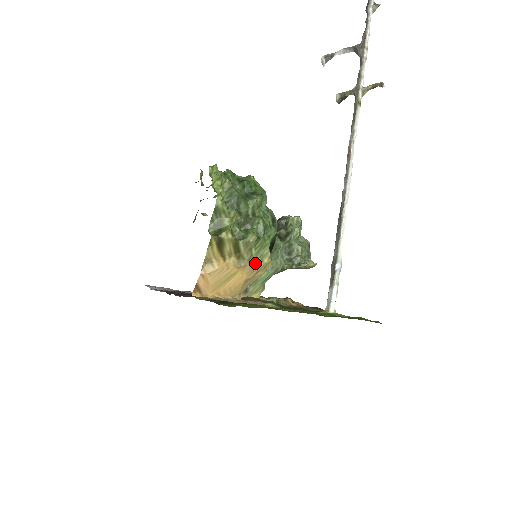
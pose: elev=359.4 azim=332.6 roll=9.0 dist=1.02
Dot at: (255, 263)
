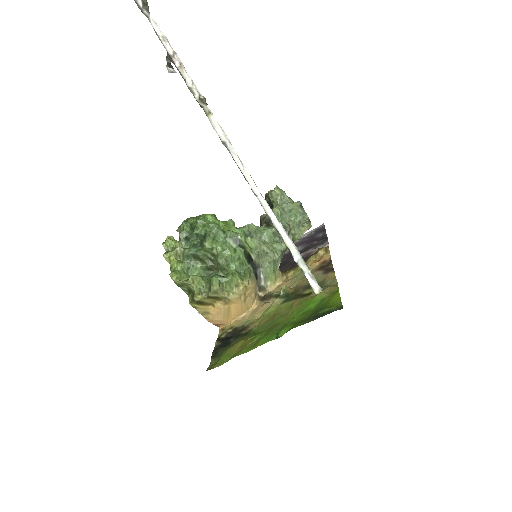
Dot at: (236, 293)
